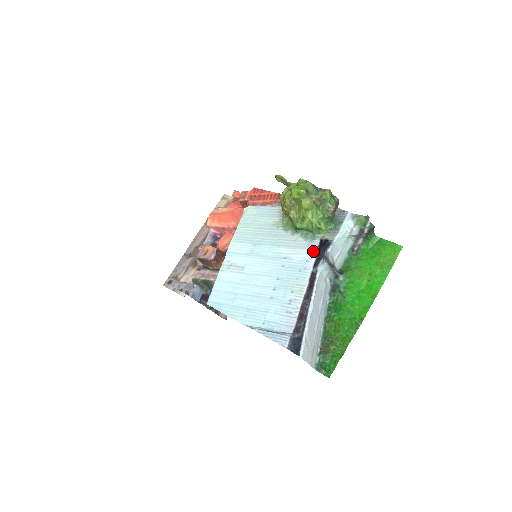
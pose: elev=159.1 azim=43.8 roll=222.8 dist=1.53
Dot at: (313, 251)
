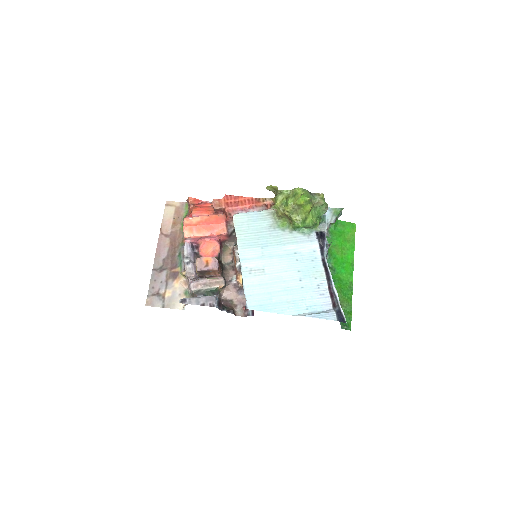
Dot at: (315, 243)
